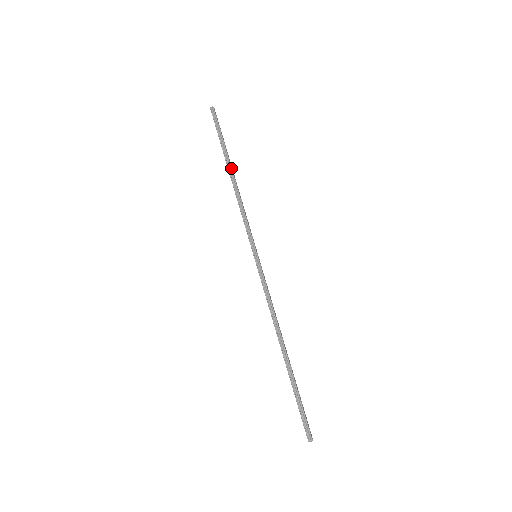
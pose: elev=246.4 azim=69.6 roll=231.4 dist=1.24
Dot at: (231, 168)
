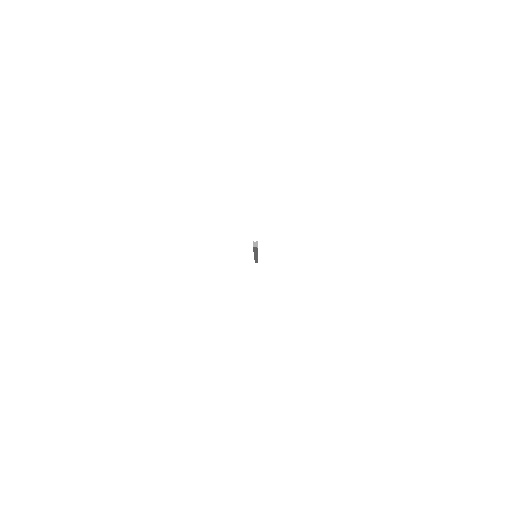
Dot at: occluded
